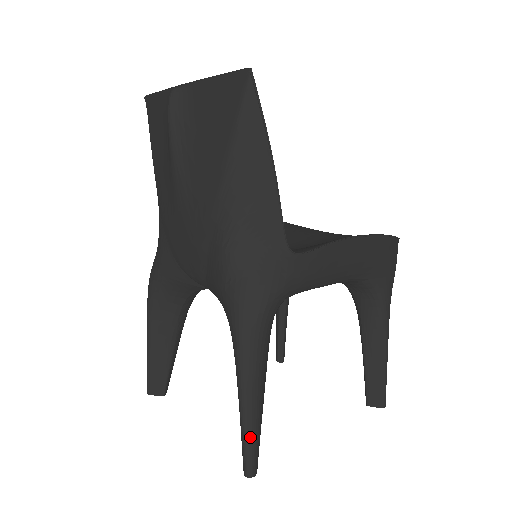
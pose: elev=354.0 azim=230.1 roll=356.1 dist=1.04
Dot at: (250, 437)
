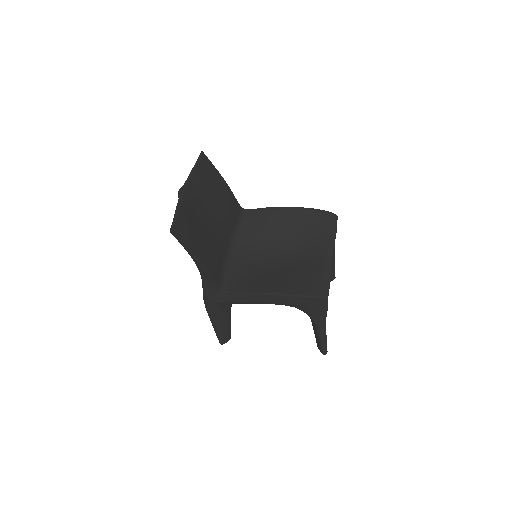
Dot at: (217, 334)
